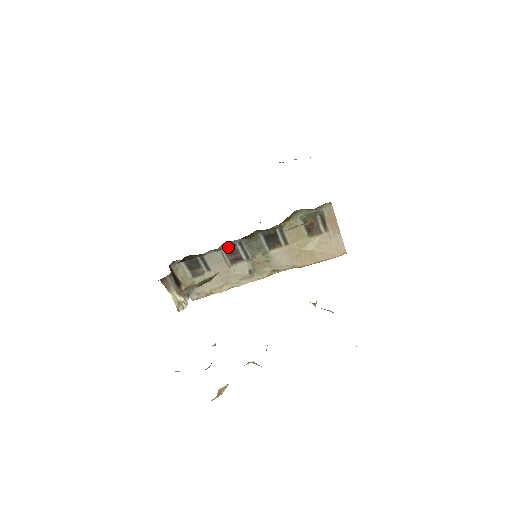
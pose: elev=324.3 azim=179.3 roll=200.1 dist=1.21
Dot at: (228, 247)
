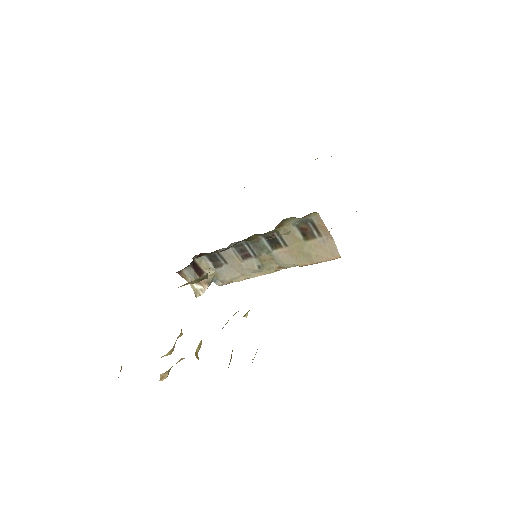
Dot at: (237, 246)
